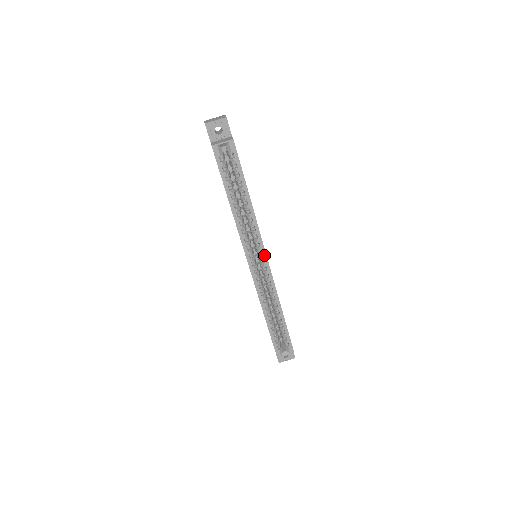
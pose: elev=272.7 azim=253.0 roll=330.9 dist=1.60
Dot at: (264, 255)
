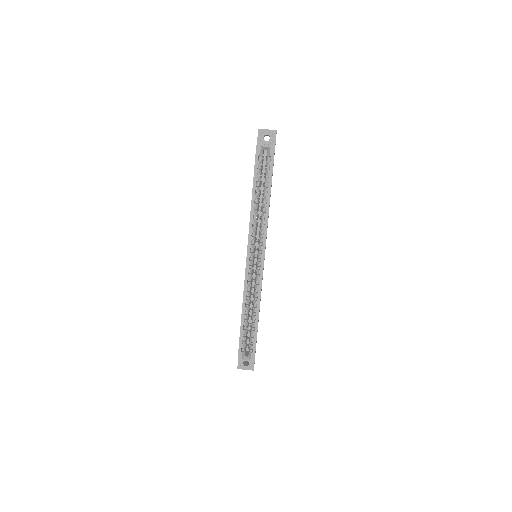
Dot at: (263, 254)
